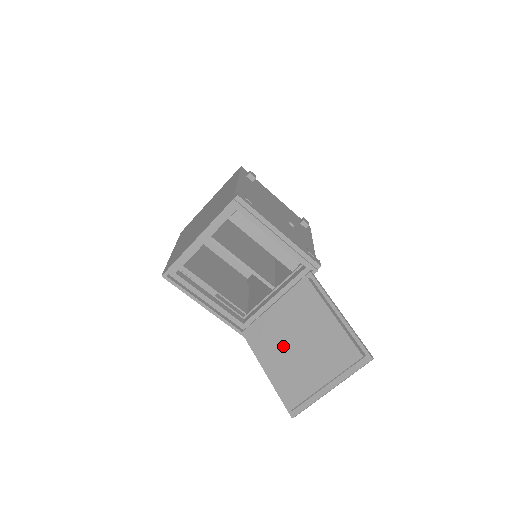
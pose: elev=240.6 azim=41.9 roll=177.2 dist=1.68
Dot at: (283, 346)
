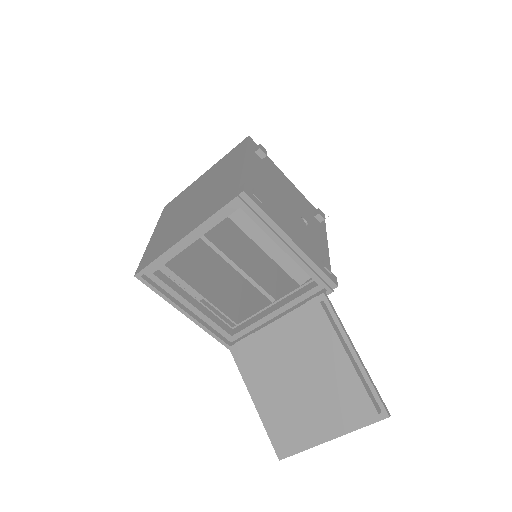
Dot at: (279, 378)
